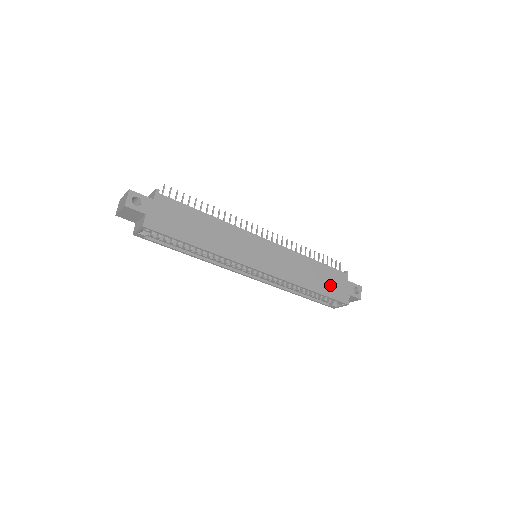
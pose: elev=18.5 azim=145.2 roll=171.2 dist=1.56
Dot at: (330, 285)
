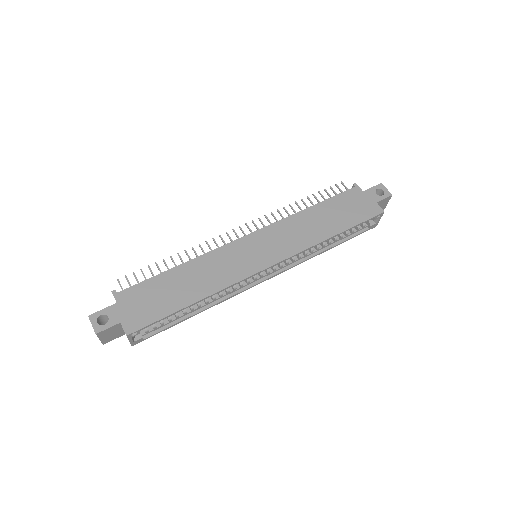
Dot at: (349, 213)
